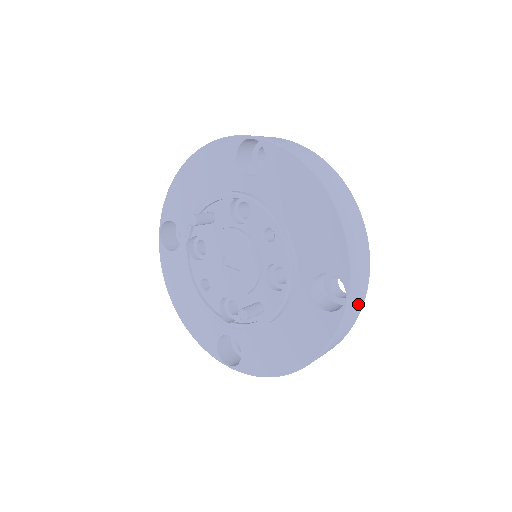
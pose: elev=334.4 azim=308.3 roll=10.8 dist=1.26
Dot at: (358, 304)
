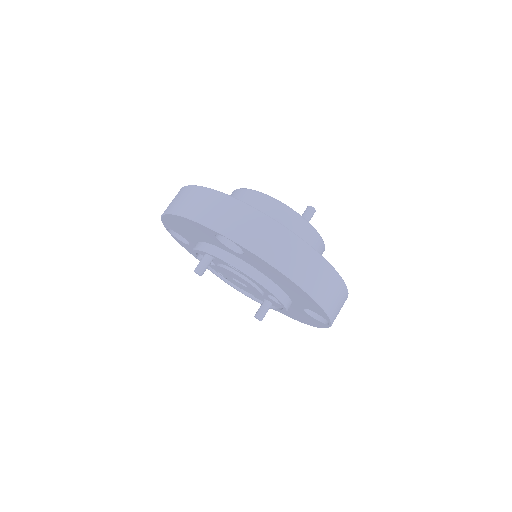
Dot at: occluded
